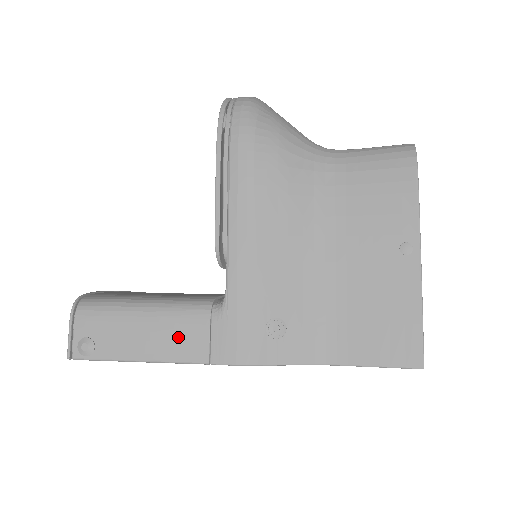
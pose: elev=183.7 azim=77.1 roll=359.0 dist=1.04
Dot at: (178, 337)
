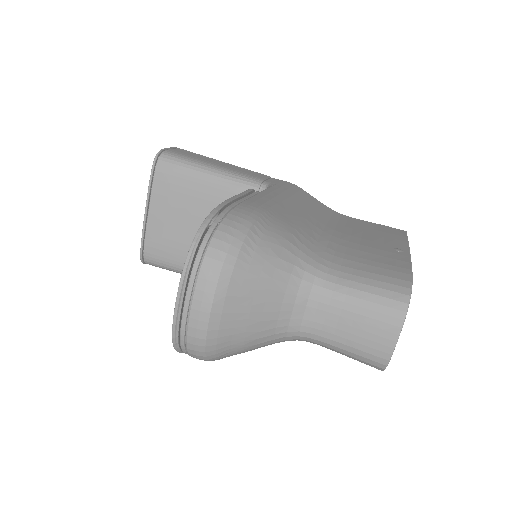
Dot at: occluded
